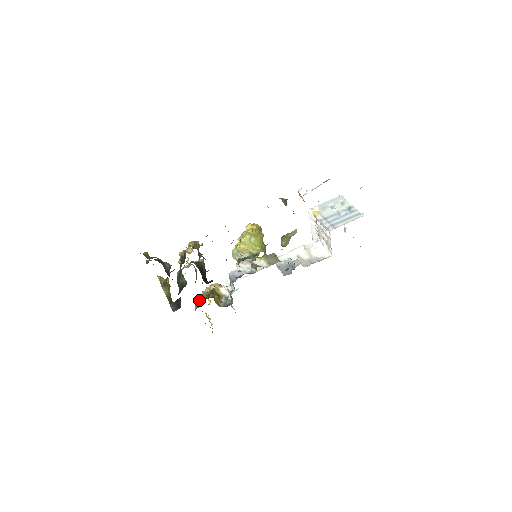
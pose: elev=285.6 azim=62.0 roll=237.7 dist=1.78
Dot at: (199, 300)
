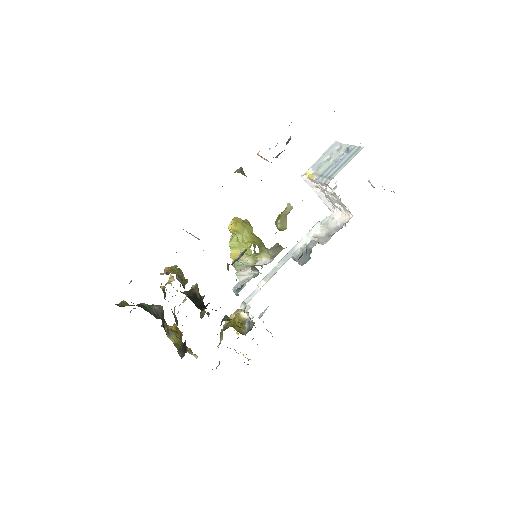
Dot at: (220, 336)
